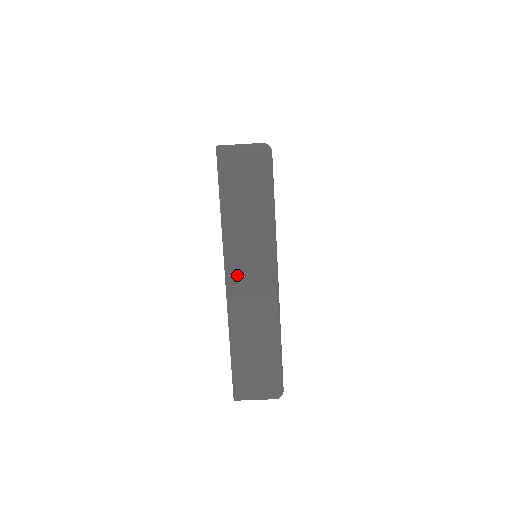
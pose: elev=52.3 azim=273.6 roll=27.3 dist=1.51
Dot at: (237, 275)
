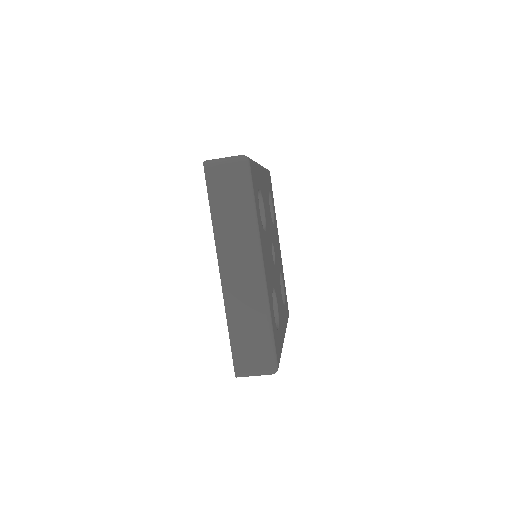
Dot at: (229, 267)
